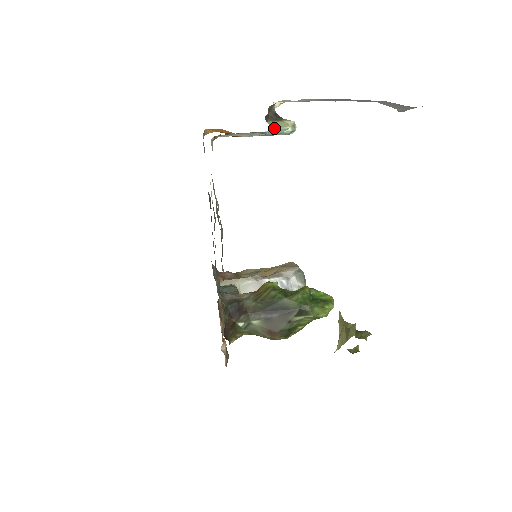
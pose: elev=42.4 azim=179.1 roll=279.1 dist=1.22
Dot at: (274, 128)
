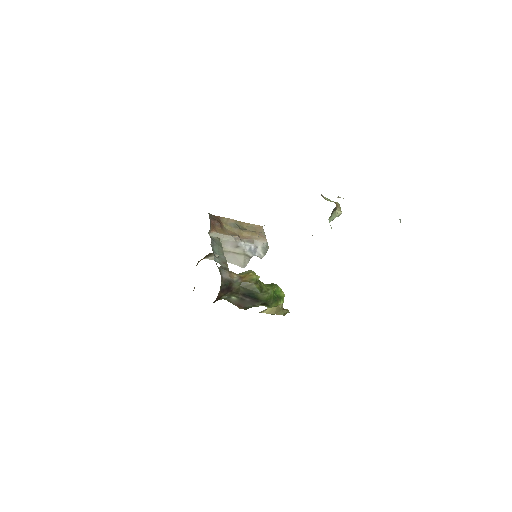
Dot at: occluded
